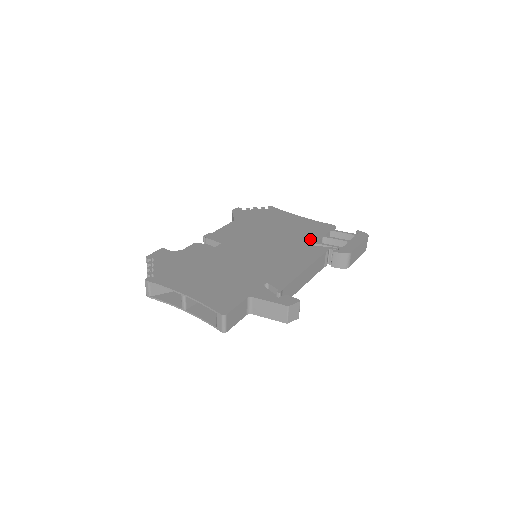
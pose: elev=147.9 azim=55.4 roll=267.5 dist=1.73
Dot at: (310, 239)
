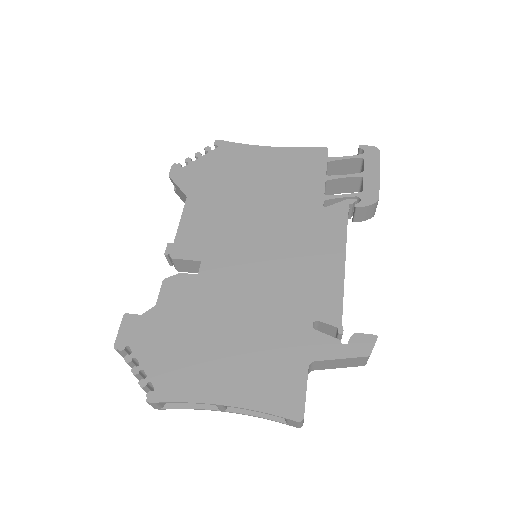
Dot at: (313, 194)
